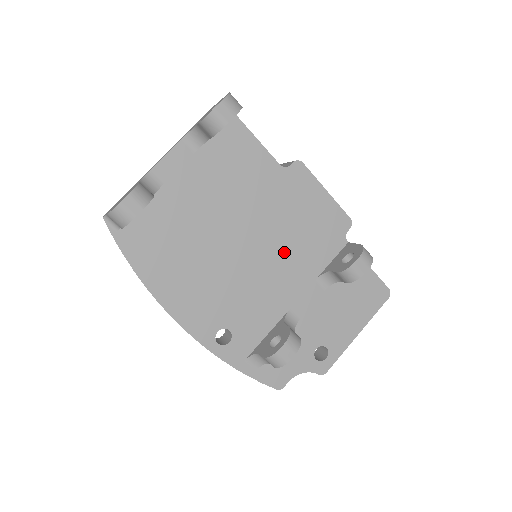
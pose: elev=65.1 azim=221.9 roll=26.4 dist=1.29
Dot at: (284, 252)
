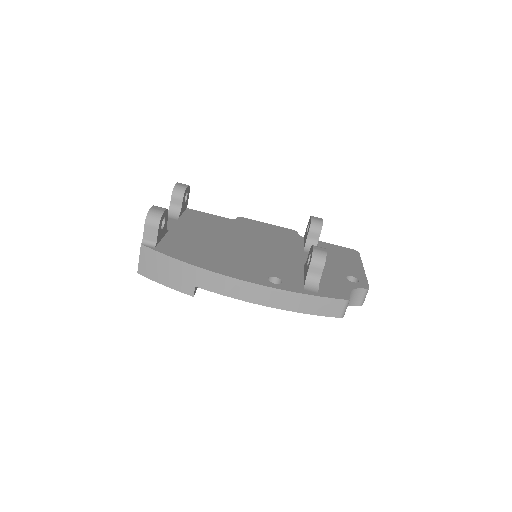
Dot at: (270, 244)
